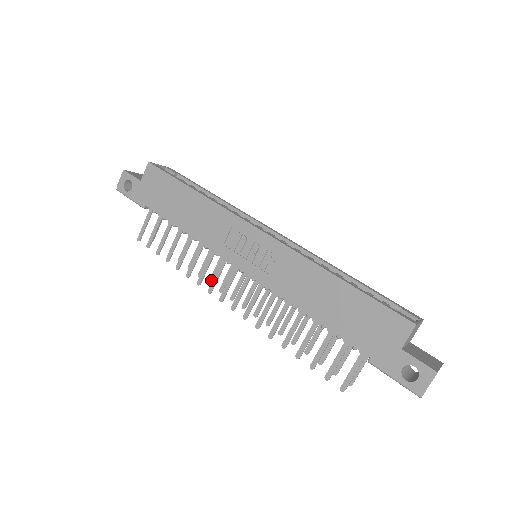
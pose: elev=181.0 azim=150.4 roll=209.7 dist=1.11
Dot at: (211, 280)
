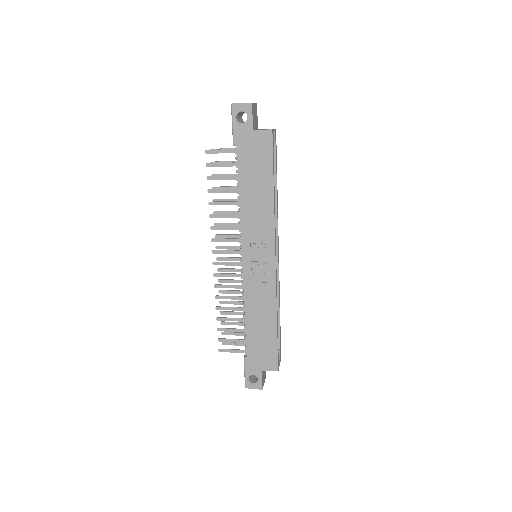
Dot at: (218, 225)
